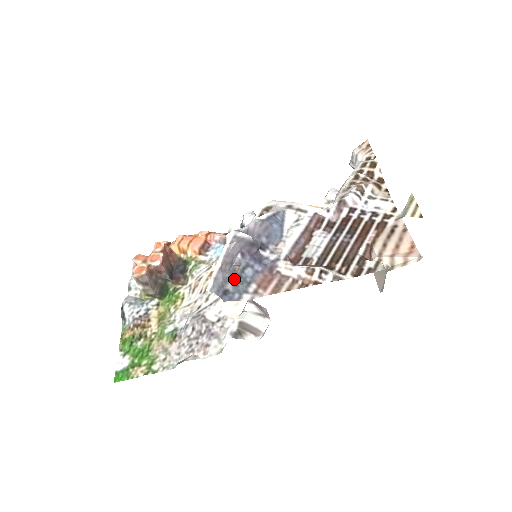
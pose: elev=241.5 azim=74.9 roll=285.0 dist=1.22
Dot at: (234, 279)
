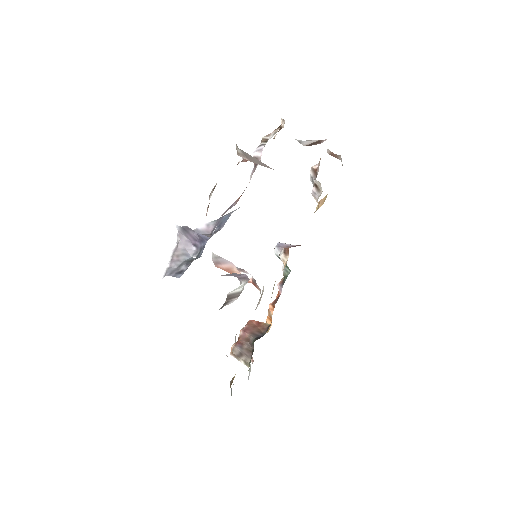
Dot at: (187, 262)
